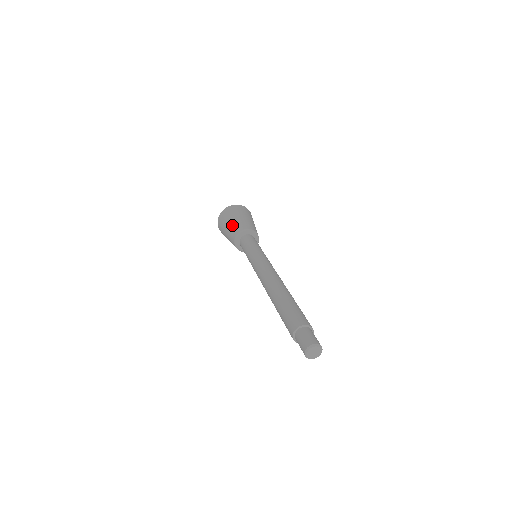
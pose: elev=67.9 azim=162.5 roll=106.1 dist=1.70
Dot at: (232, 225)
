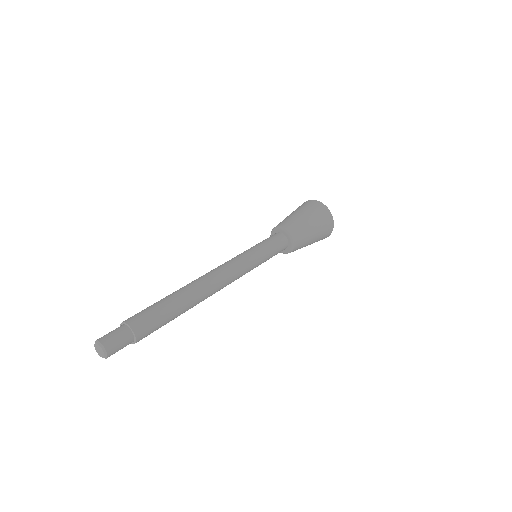
Dot at: occluded
